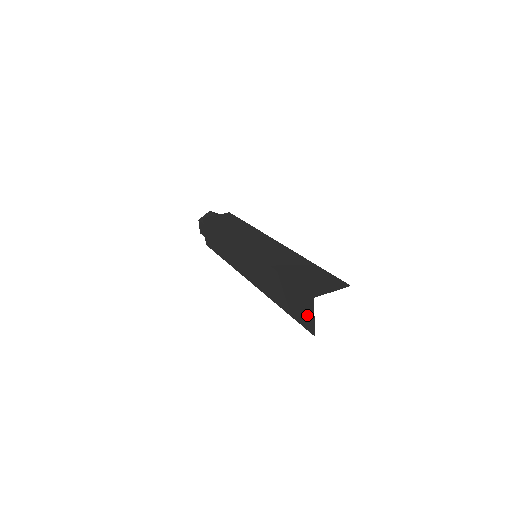
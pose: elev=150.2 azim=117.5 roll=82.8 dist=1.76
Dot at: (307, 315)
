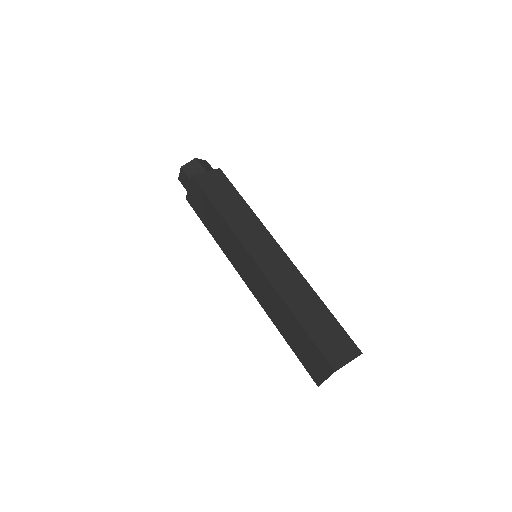
Dot at: (318, 371)
